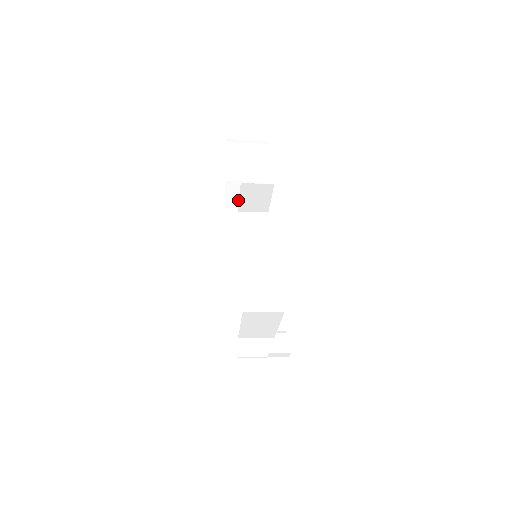
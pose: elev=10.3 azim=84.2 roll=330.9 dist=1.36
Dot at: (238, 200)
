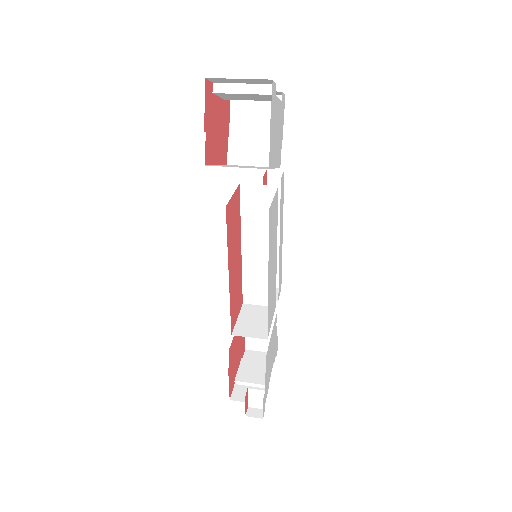
Dot at: (244, 149)
